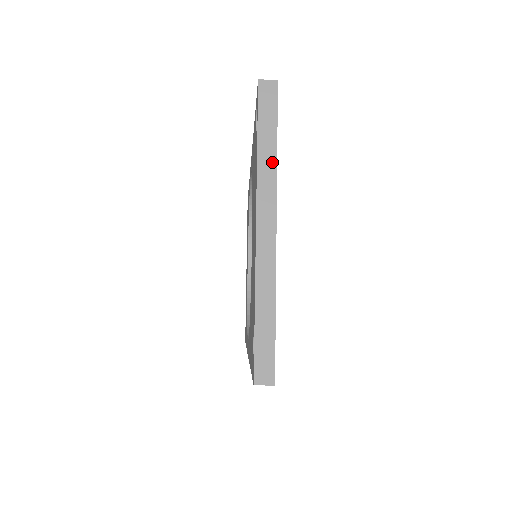
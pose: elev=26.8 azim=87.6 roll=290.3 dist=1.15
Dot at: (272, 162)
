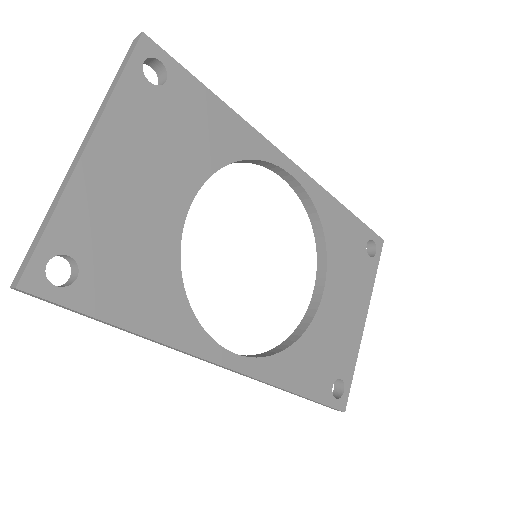
Dot at: (110, 96)
